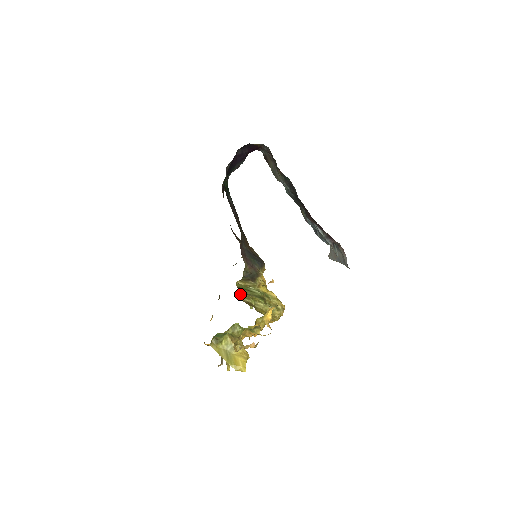
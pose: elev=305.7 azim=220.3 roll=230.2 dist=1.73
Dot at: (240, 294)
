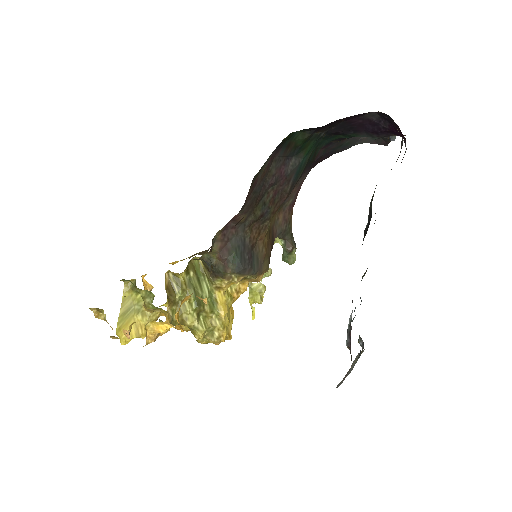
Dot at: occluded
